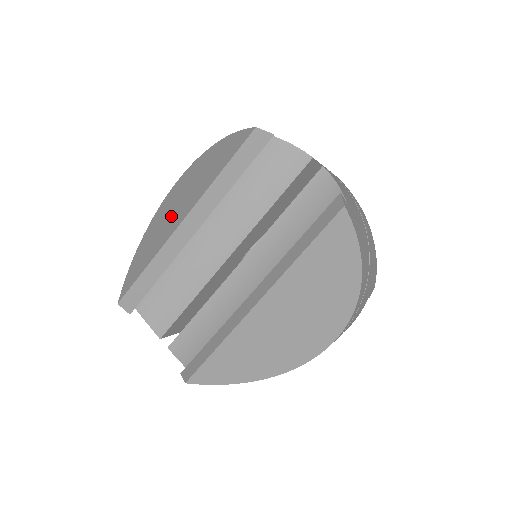
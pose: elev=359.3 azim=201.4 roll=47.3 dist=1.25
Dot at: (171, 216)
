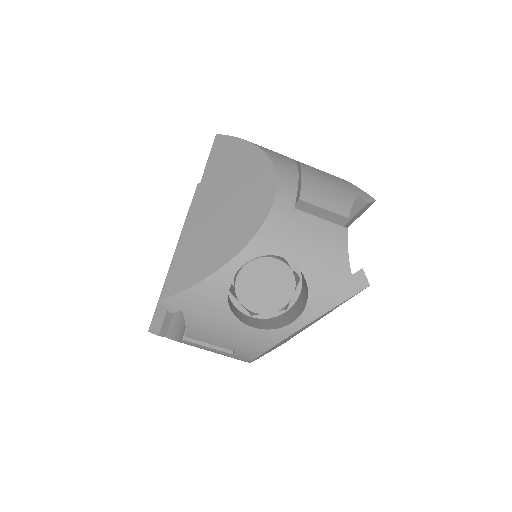
Dot at: occluded
